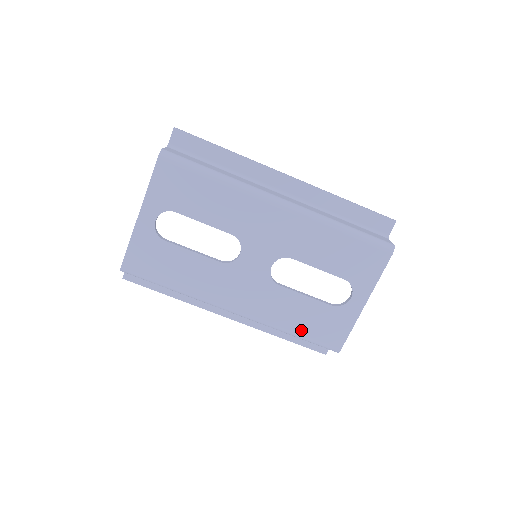
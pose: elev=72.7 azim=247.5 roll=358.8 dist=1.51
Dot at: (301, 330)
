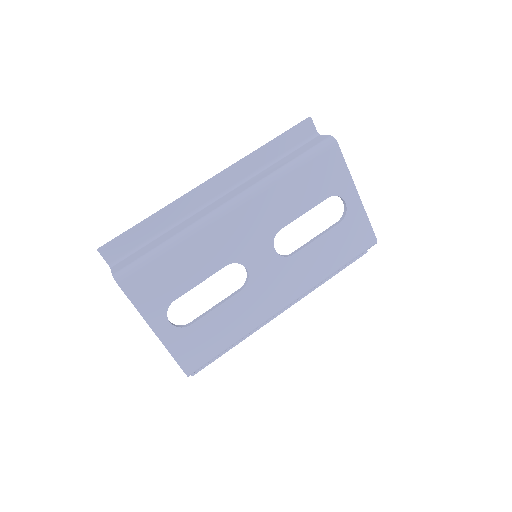
Dot at: (340, 261)
